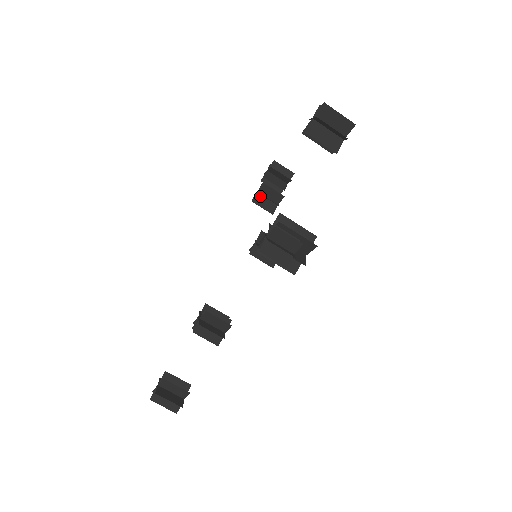
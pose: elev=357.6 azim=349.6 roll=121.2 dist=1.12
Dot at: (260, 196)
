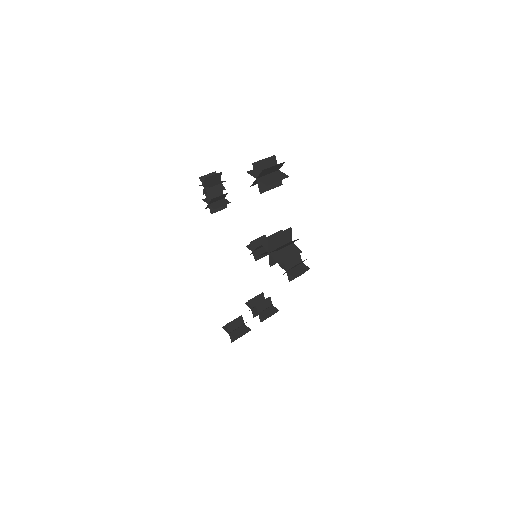
Dot at: (212, 205)
